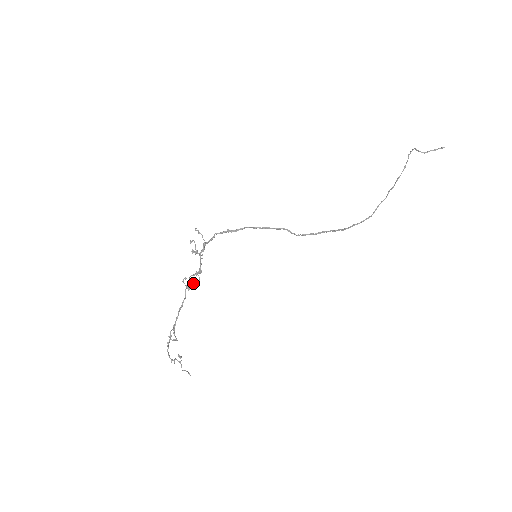
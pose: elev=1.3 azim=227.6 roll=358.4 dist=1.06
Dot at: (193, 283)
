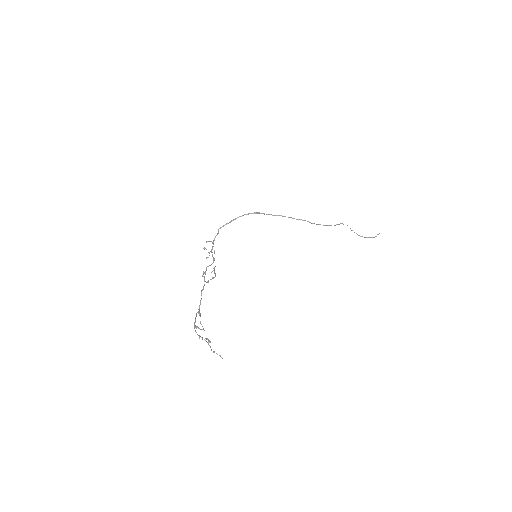
Dot at: (211, 279)
